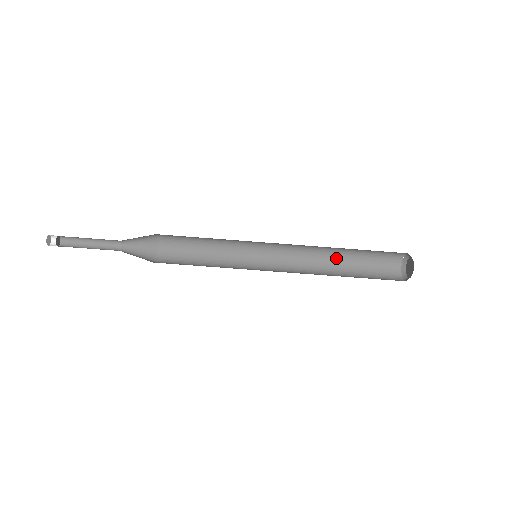
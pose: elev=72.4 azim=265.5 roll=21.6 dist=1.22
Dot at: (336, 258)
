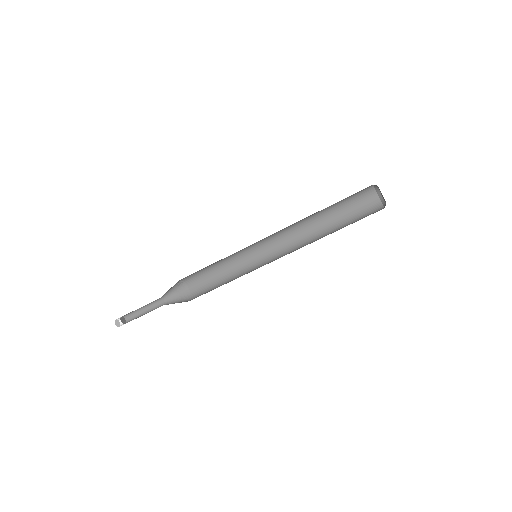
Dot at: (324, 229)
